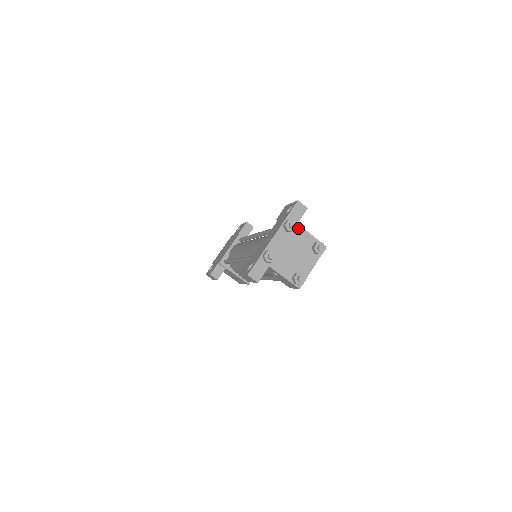
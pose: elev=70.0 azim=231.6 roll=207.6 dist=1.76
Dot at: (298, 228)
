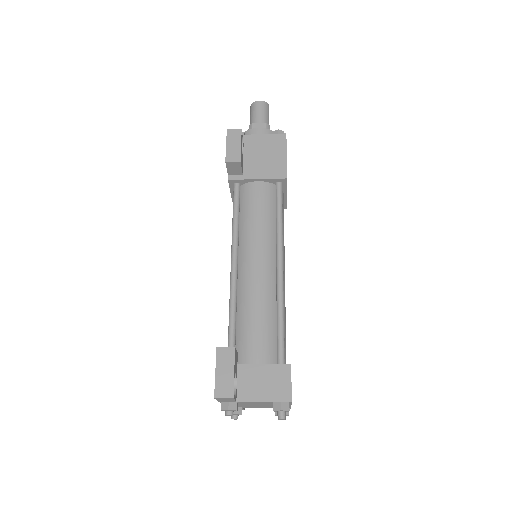
Dot at: (241, 402)
